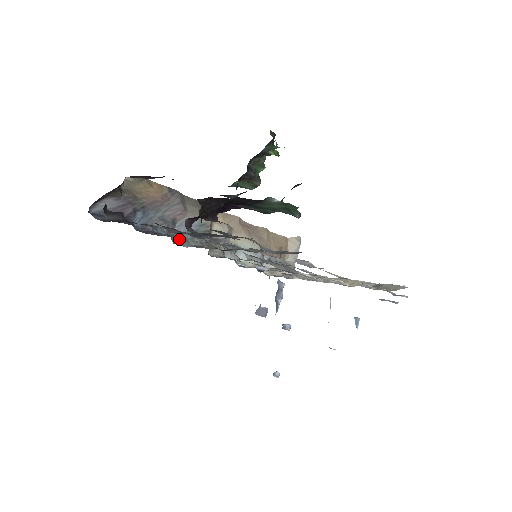
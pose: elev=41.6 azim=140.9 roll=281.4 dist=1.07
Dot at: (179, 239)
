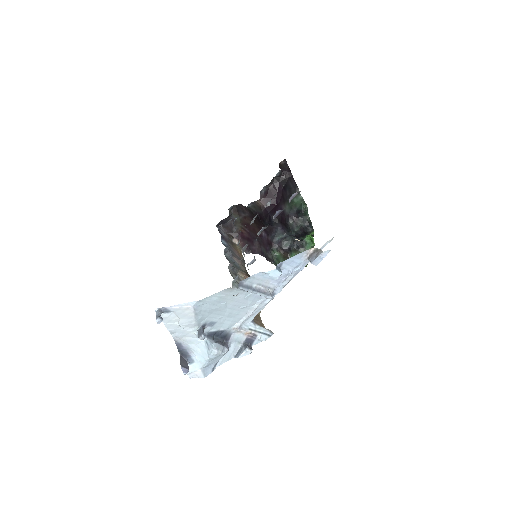
Dot at: (226, 256)
